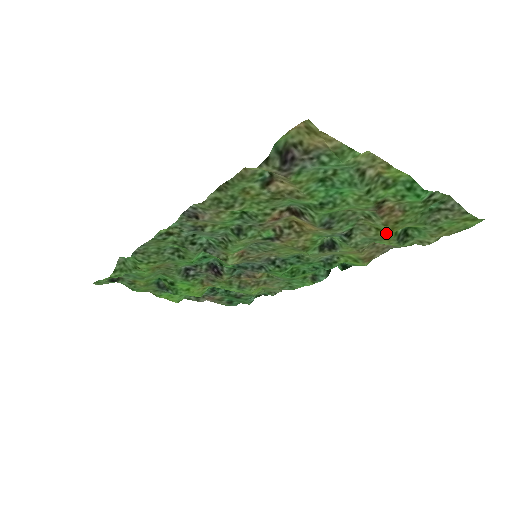
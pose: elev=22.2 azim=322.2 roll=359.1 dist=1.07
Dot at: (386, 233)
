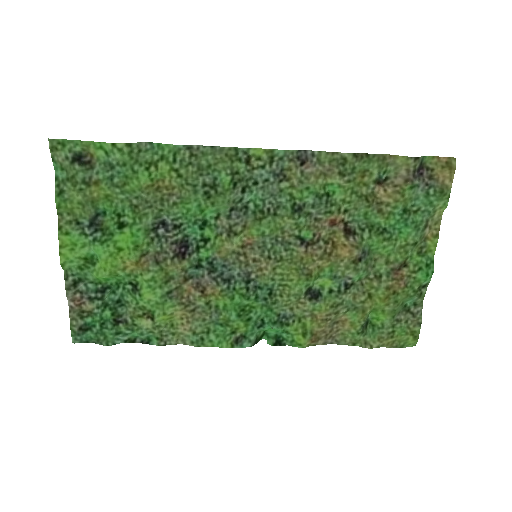
Dot at: (372, 304)
